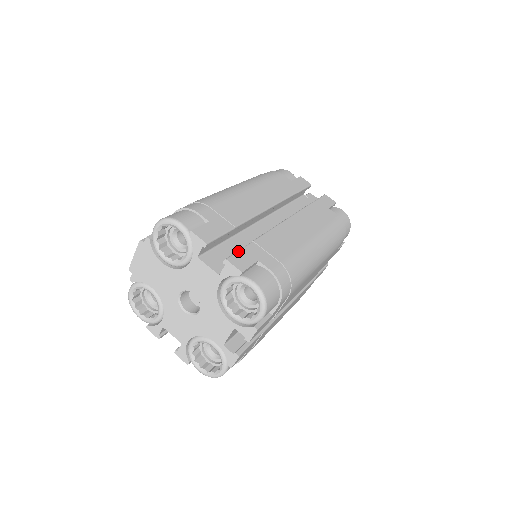
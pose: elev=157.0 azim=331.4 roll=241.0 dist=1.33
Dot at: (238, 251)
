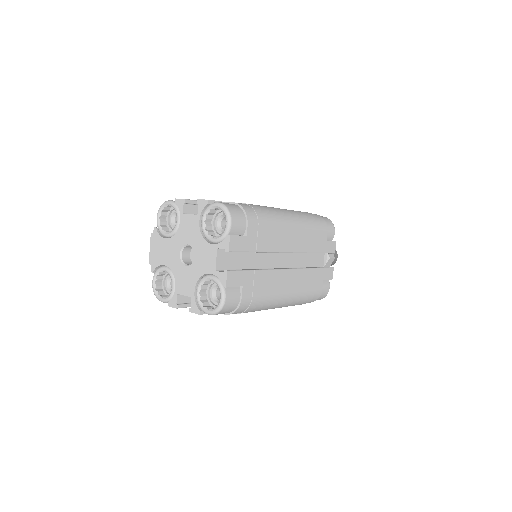
Dot at: occluded
